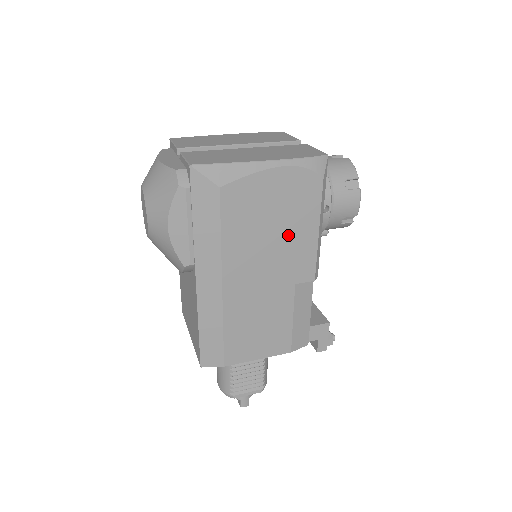
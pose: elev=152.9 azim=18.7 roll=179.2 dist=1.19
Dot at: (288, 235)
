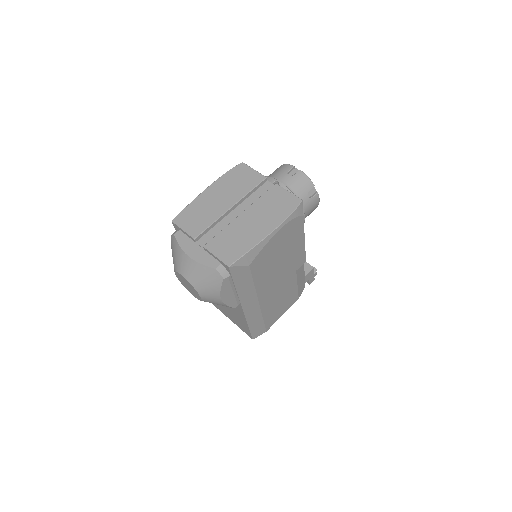
Dot at: (289, 254)
